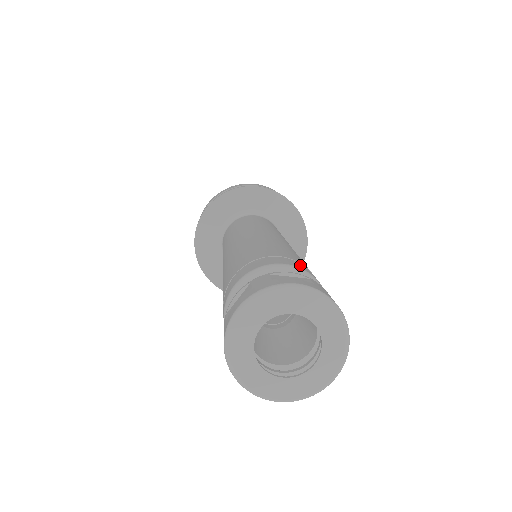
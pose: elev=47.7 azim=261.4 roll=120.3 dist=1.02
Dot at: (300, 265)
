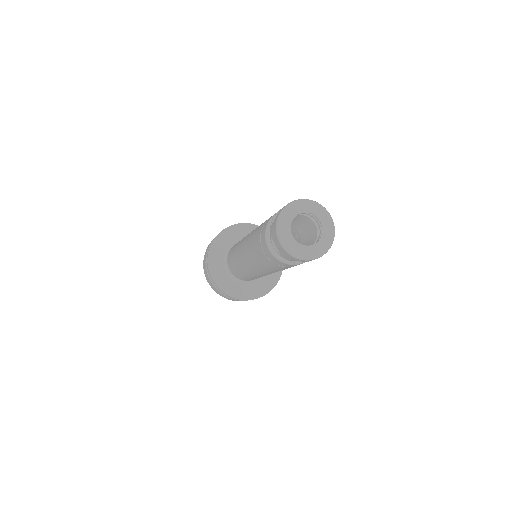
Dot at: occluded
